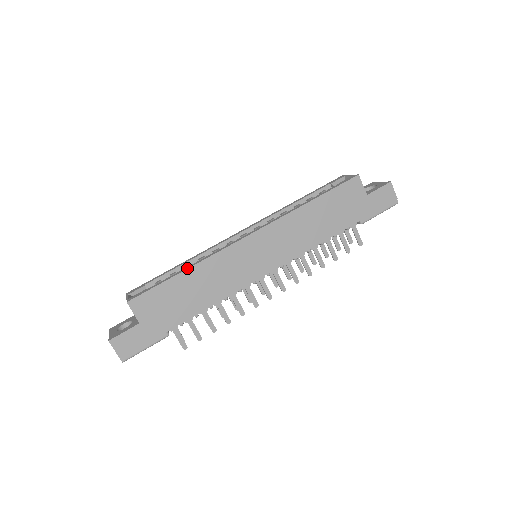
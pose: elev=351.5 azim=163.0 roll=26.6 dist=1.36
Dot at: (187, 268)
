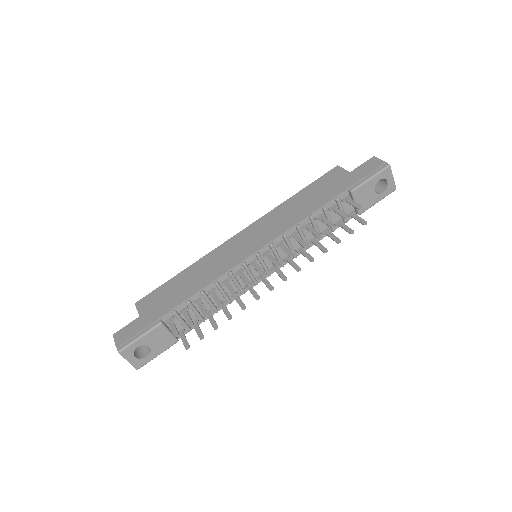
Dot at: (185, 269)
